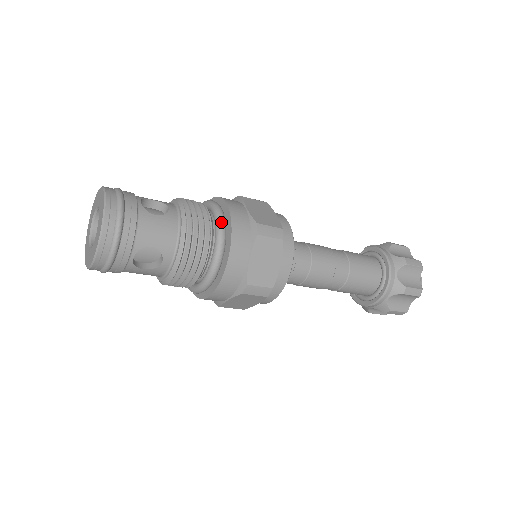
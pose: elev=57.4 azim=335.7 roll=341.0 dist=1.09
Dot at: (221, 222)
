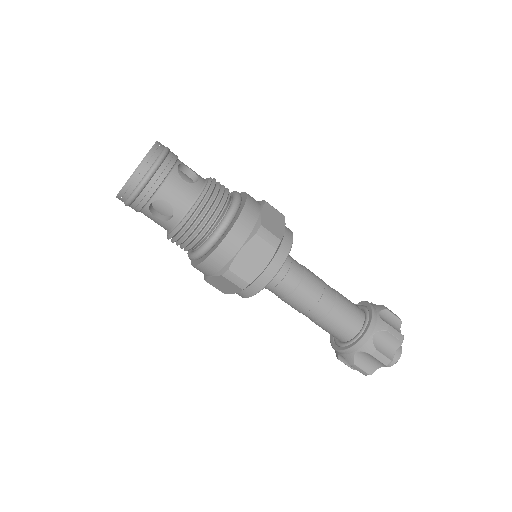
Dot at: (233, 210)
